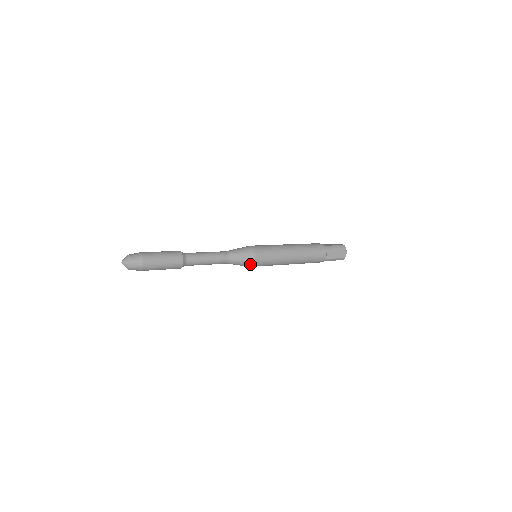
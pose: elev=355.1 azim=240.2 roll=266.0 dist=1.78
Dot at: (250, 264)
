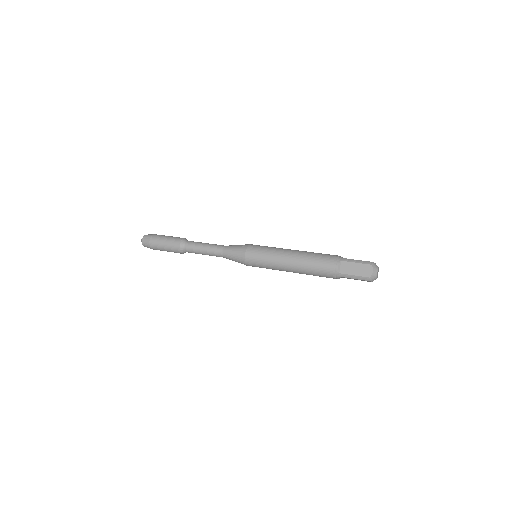
Dot at: (242, 260)
